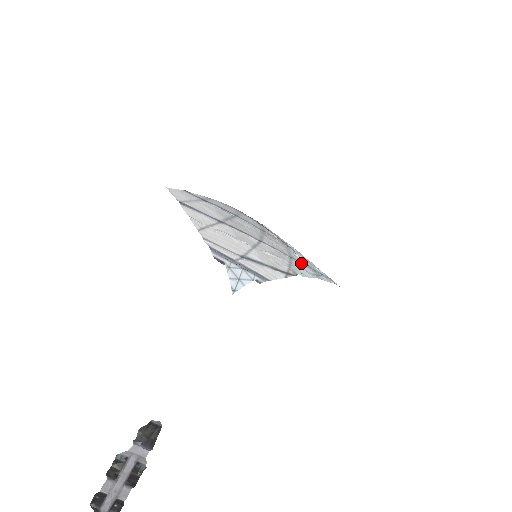
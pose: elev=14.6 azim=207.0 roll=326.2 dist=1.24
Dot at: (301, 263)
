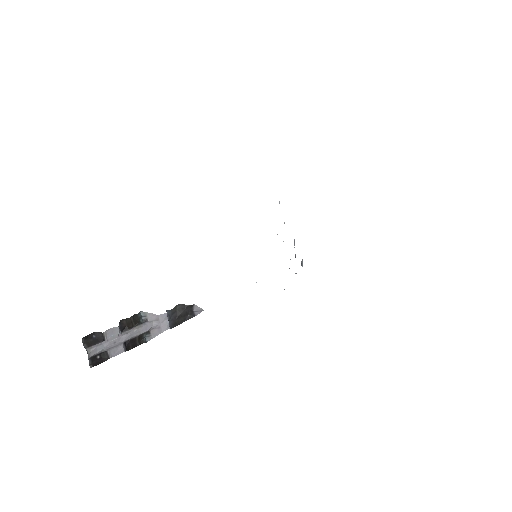
Dot at: occluded
